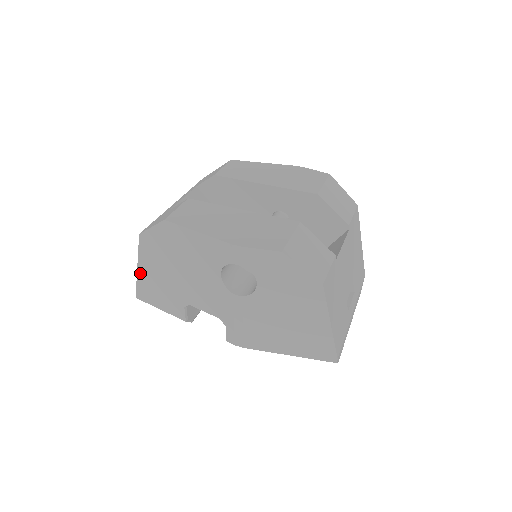
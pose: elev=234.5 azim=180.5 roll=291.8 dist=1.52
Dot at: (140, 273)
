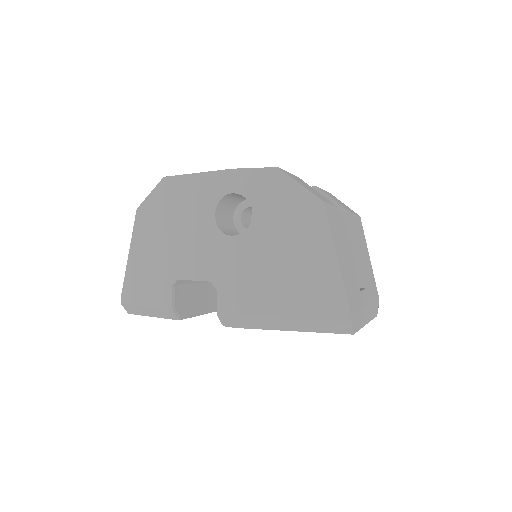
Dot at: (130, 263)
